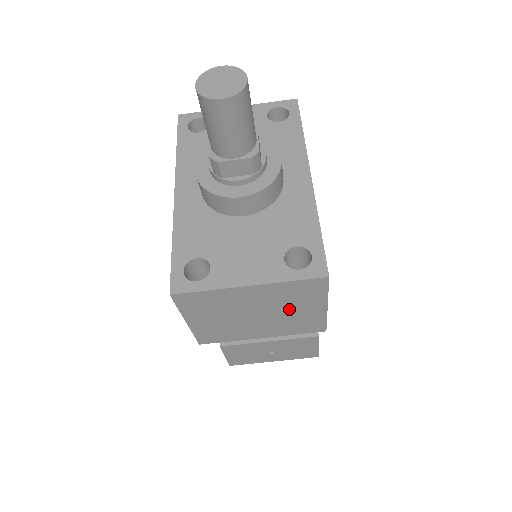
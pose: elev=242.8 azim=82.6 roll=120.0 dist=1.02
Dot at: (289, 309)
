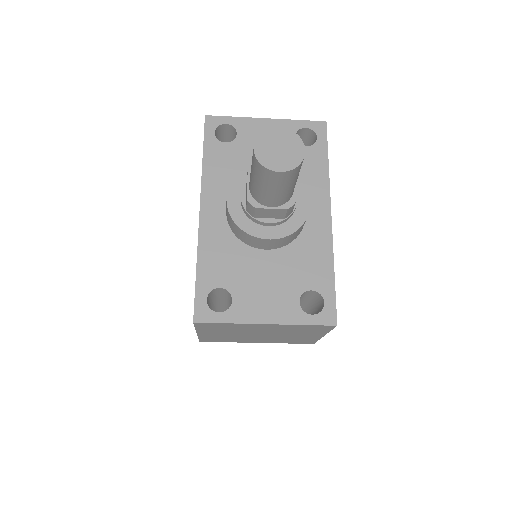
Dot at: (291, 334)
